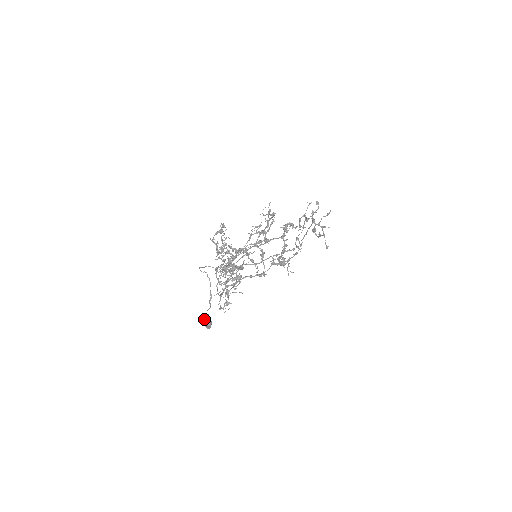
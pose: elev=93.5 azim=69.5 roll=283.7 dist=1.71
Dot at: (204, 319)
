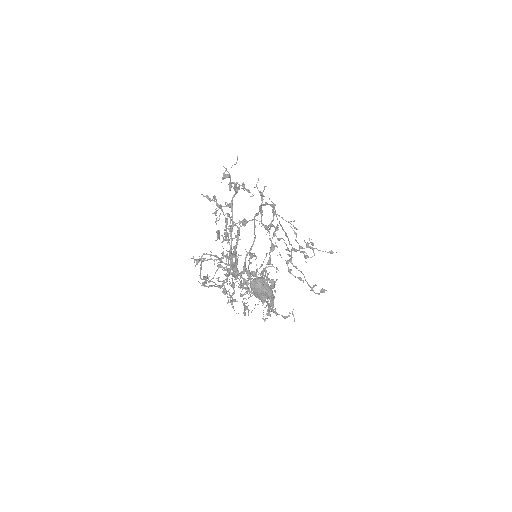
Dot at: (250, 282)
